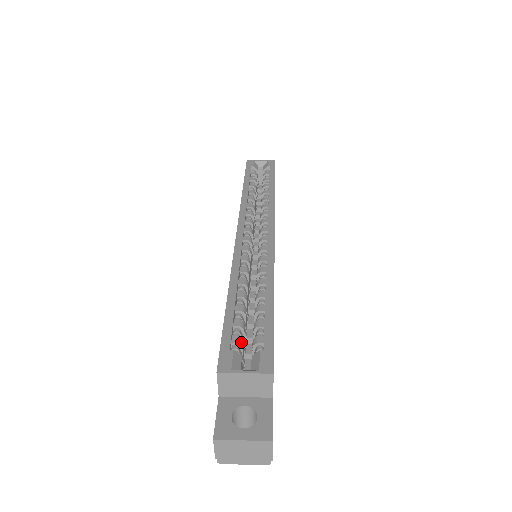
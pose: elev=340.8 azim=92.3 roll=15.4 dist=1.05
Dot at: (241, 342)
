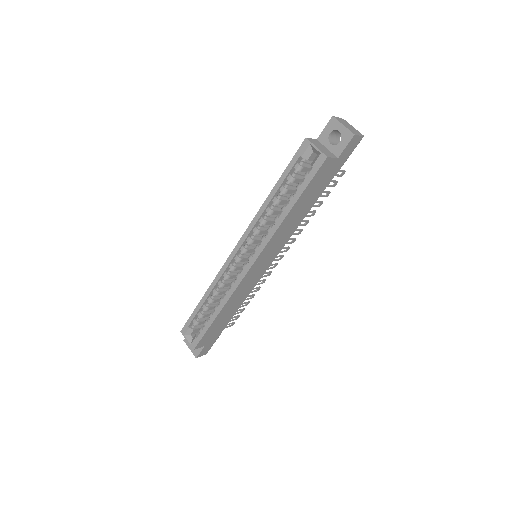
Dot at: (196, 324)
